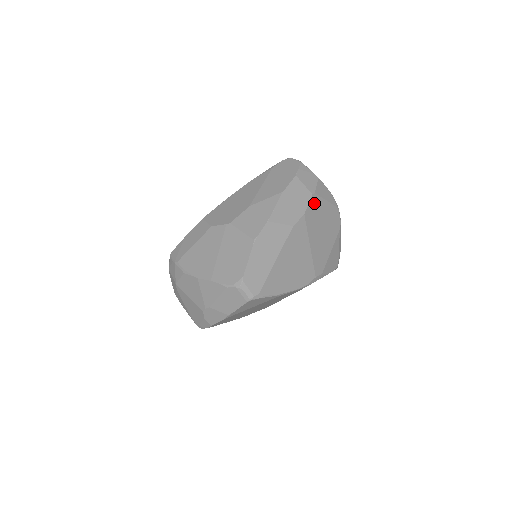
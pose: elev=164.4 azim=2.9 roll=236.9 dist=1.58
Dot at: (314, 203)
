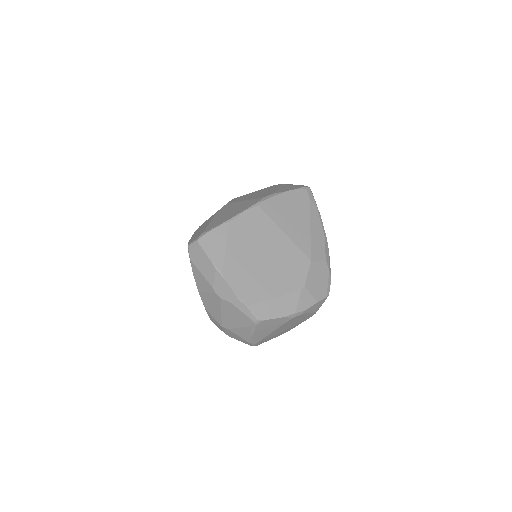
Dot at: occluded
